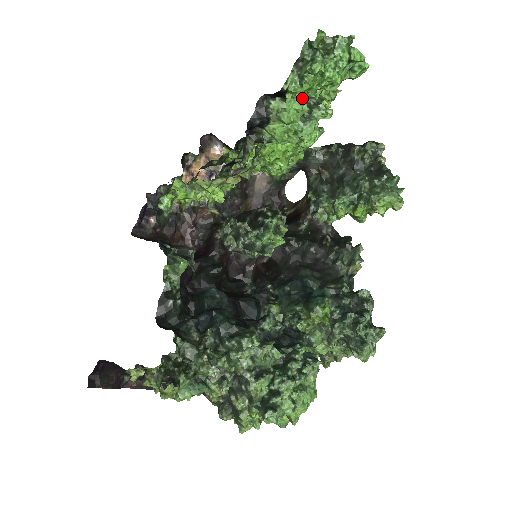
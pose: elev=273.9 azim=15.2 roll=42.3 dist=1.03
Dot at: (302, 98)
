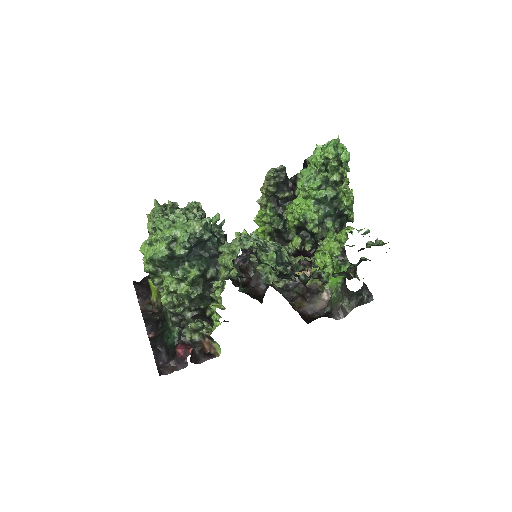
Dot at: (317, 170)
